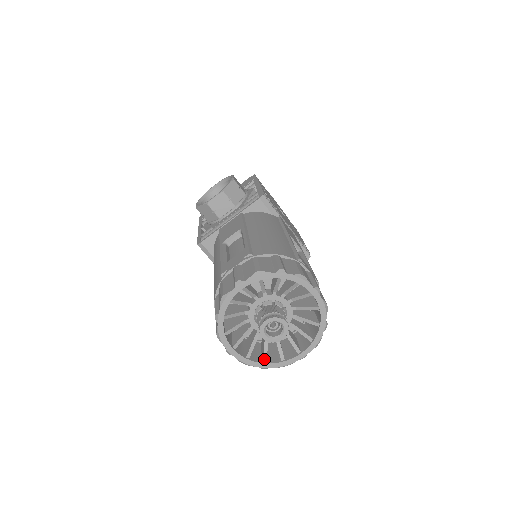
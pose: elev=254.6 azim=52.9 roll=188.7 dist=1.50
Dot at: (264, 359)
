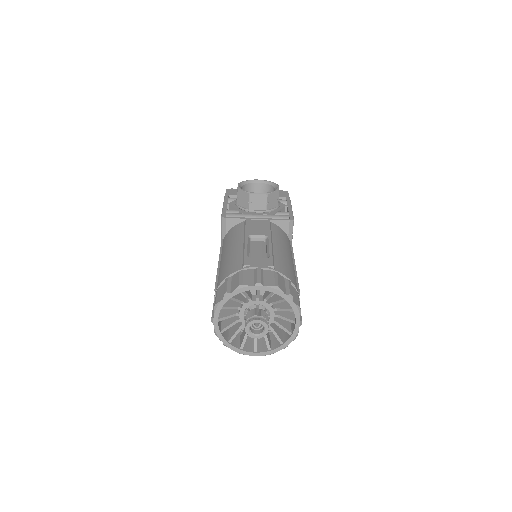
Dot at: (230, 340)
